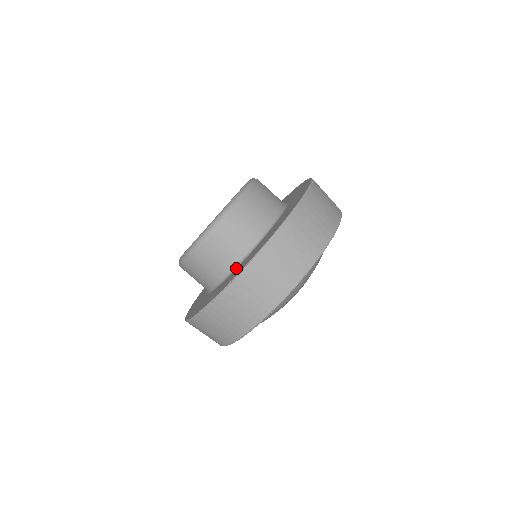
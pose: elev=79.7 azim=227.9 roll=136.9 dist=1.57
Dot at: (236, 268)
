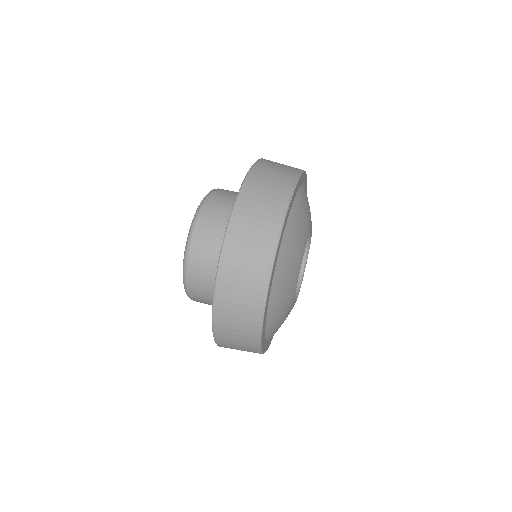
Dot at: occluded
